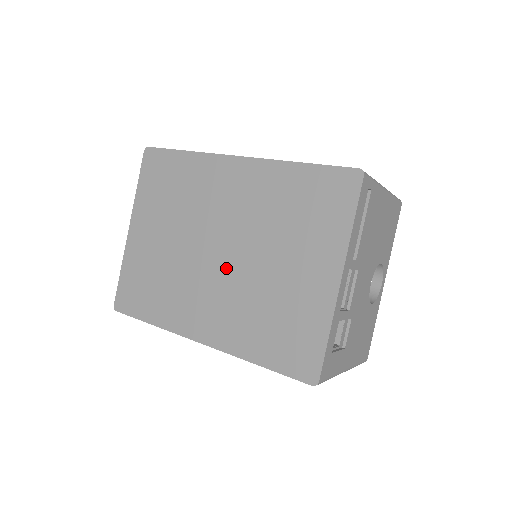
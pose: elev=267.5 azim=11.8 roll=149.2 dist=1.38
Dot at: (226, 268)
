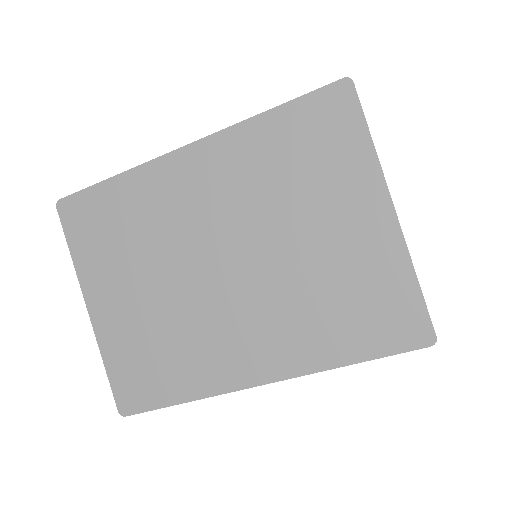
Dot at: (244, 279)
